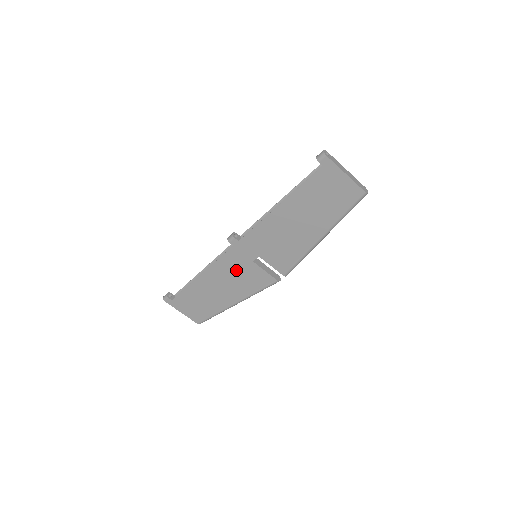
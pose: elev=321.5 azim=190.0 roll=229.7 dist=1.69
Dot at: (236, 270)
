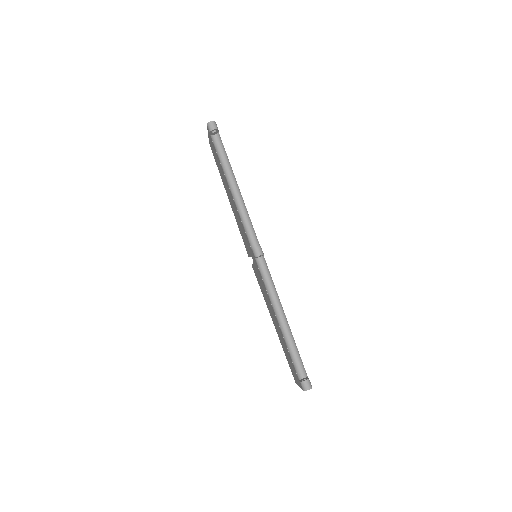
Dot at: occluded
